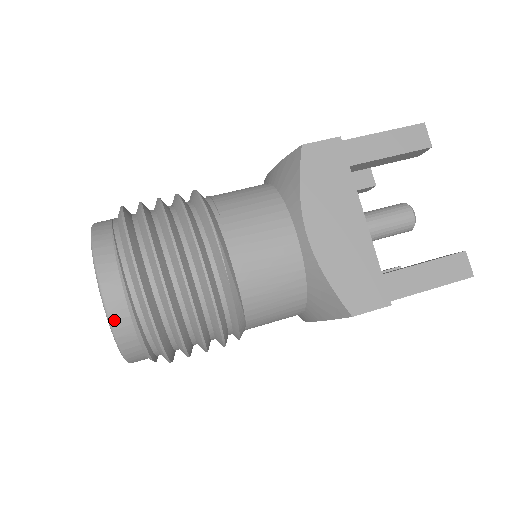
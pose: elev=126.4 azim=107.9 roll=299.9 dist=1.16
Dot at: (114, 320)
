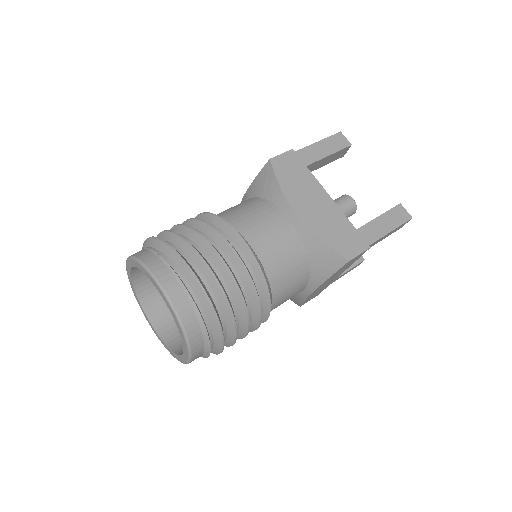
Dot at: (179, 311)
